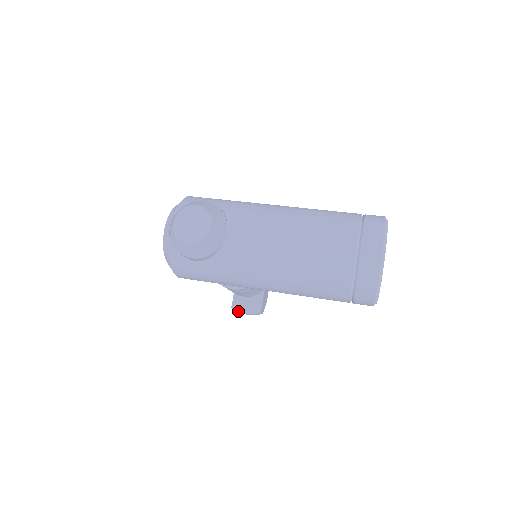
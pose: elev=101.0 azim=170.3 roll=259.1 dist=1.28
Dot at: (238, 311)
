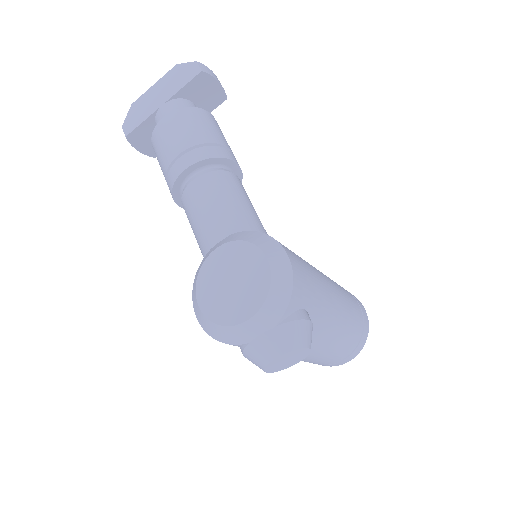
Dot at: (132, 144)
